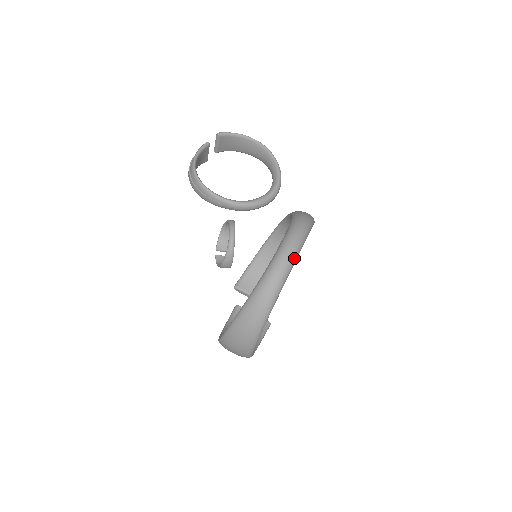
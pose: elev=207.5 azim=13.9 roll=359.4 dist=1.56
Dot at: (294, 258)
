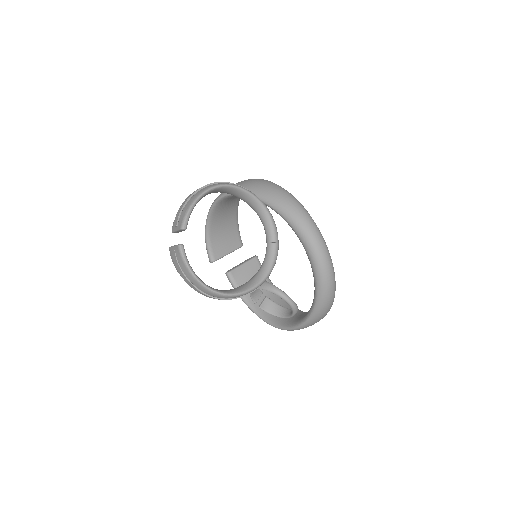
Dot at: occluded
